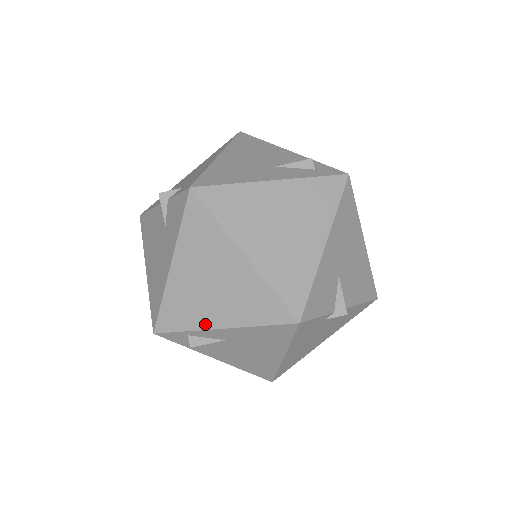
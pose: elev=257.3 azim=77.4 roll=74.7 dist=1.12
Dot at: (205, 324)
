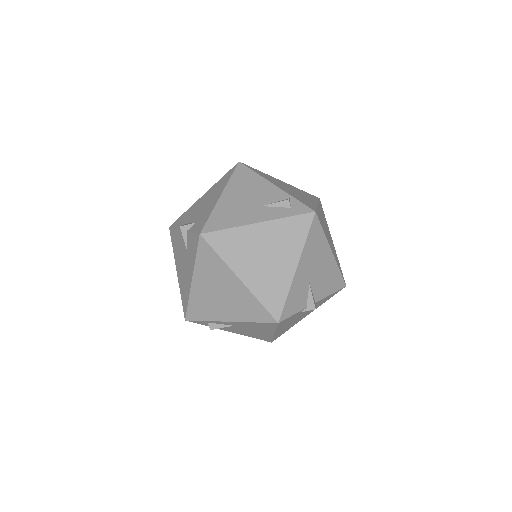
Dot at: (218, 318)
